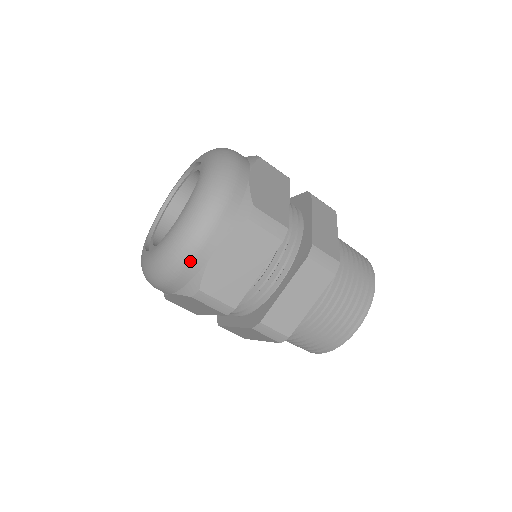
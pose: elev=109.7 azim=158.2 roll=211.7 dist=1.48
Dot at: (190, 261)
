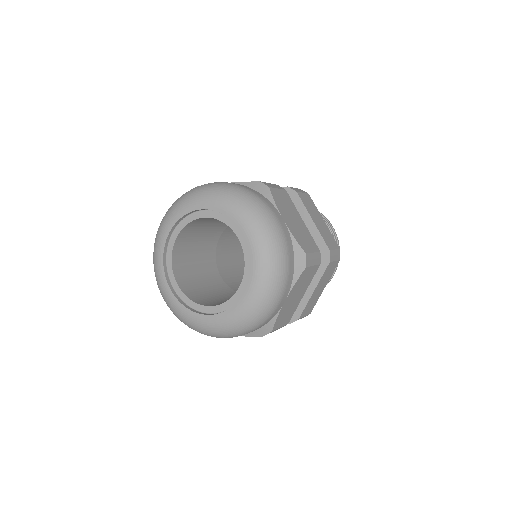
Dot at: (268, 319)
